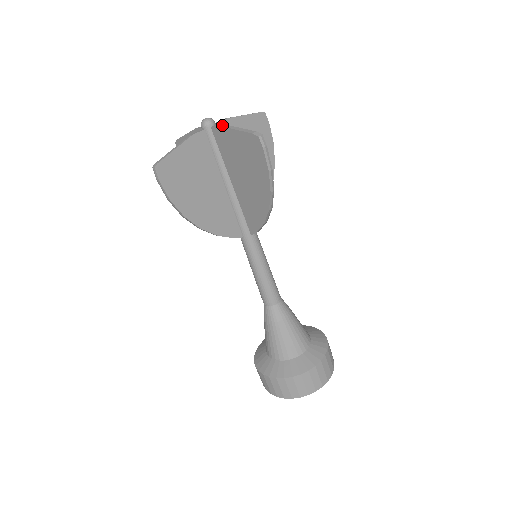
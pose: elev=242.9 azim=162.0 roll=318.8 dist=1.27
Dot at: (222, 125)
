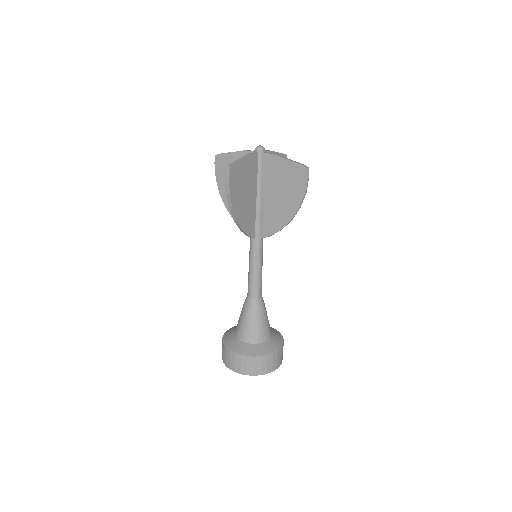
Dot at: (275, 154)
